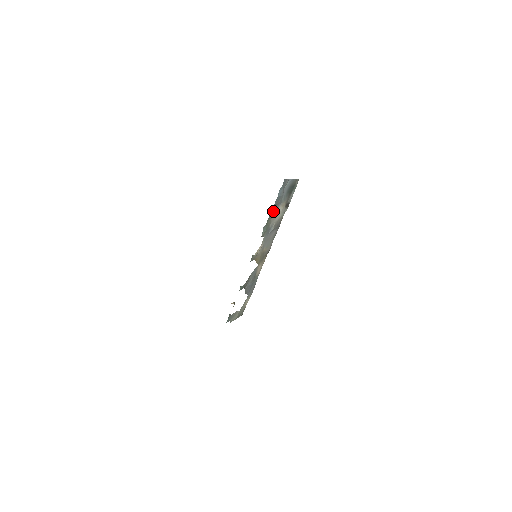
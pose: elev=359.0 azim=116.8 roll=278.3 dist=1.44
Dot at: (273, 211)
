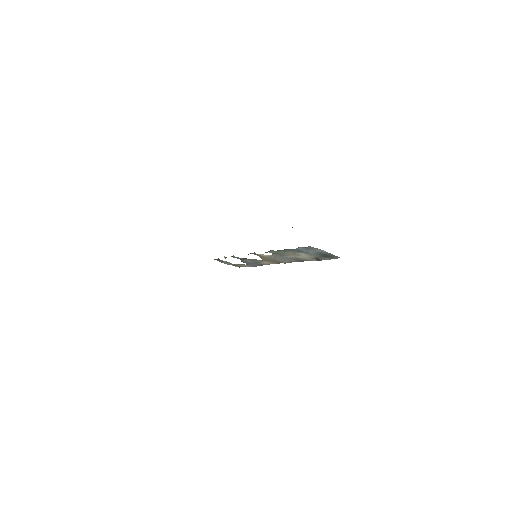
Dot at: (291, 250)
